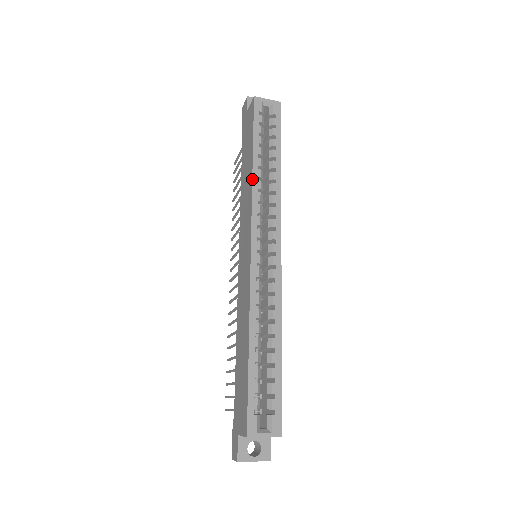
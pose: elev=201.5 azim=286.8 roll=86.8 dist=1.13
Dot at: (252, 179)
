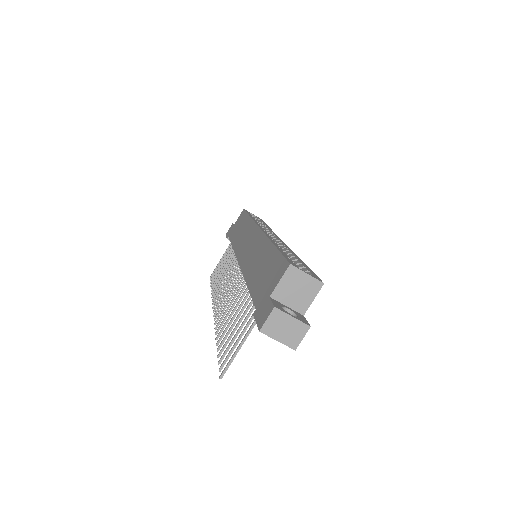
Dot at: (251, 218)
